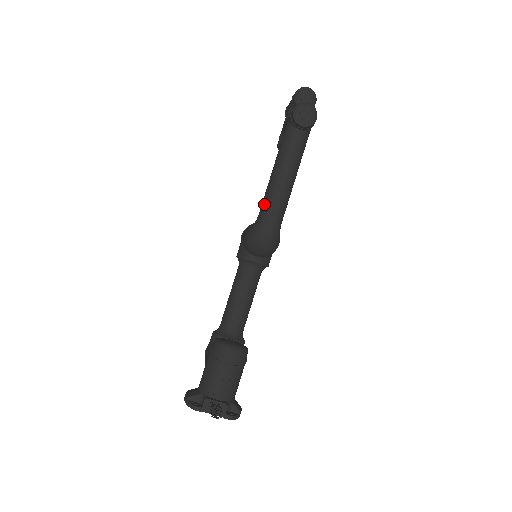
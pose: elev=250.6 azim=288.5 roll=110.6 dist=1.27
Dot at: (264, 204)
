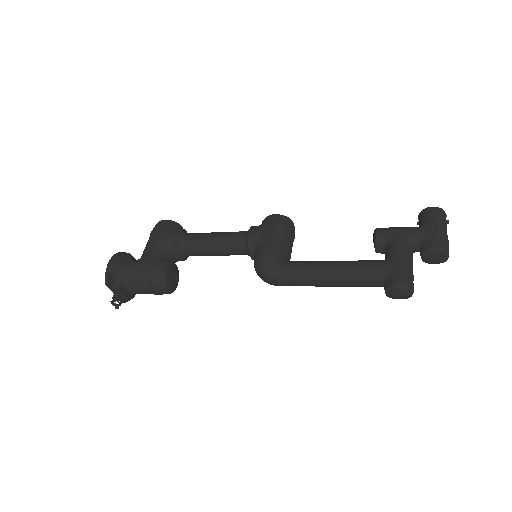
Dot at: (297, 273)
